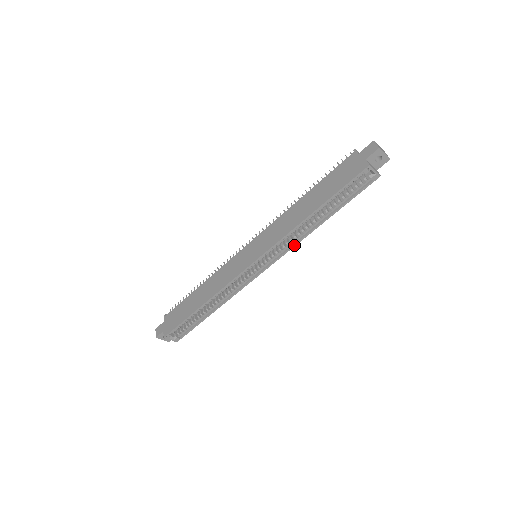
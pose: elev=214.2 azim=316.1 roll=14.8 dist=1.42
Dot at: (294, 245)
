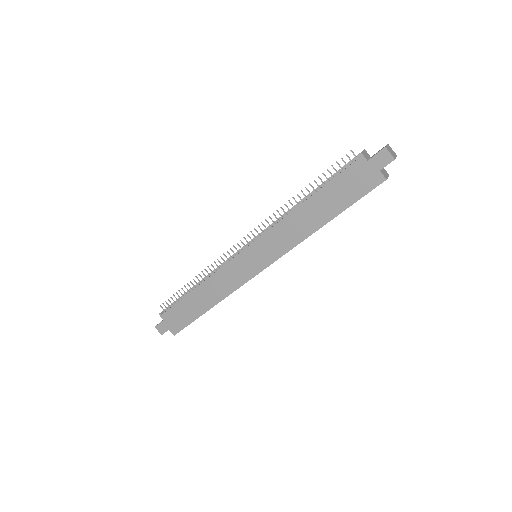
Dot at: occluded
